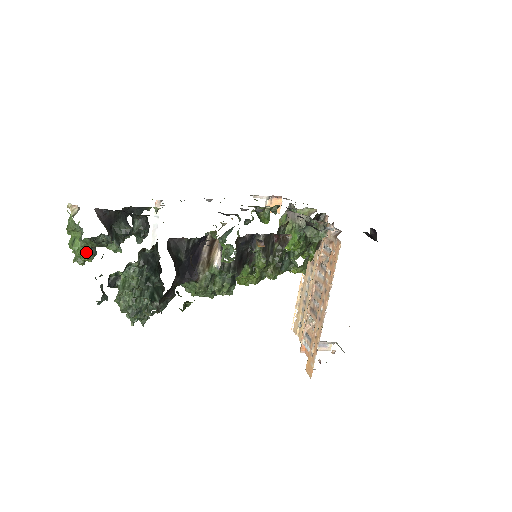
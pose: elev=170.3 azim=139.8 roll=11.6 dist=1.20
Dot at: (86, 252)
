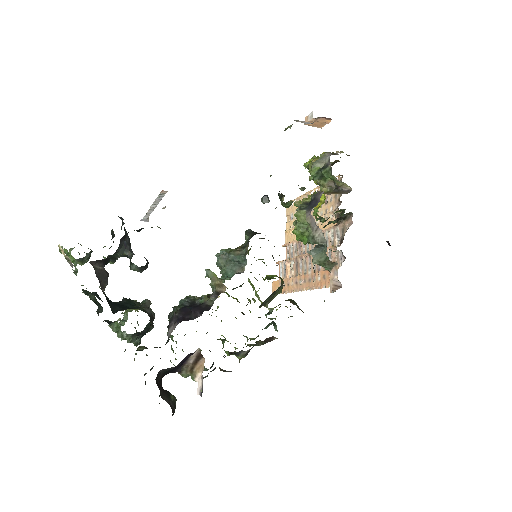
Dot at: (81, 261)
